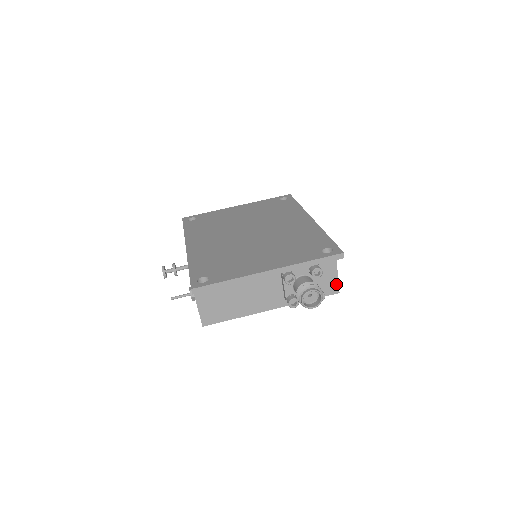
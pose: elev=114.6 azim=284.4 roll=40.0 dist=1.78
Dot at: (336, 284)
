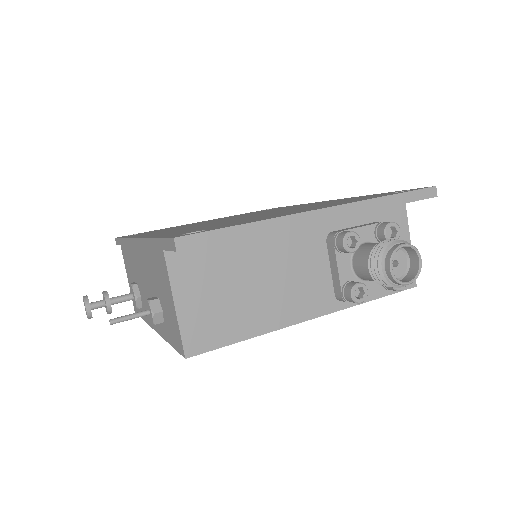
Dot at: occluded
